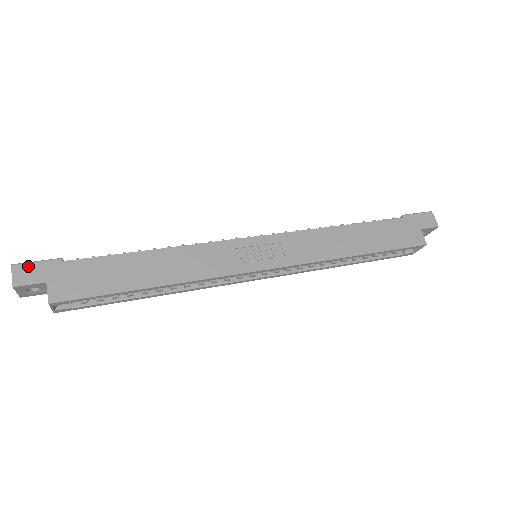
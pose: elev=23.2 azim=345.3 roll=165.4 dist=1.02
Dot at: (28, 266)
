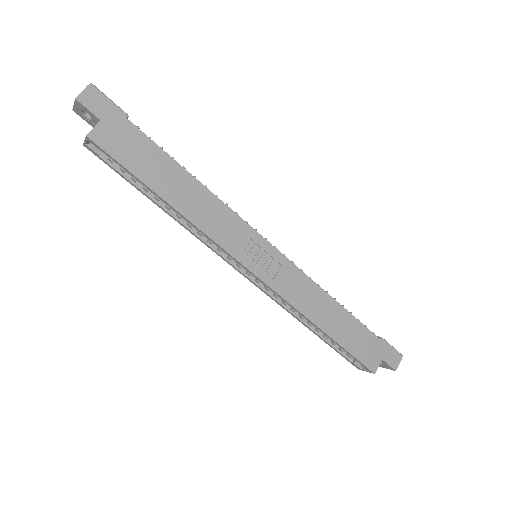
Dot at: (101, 96)
